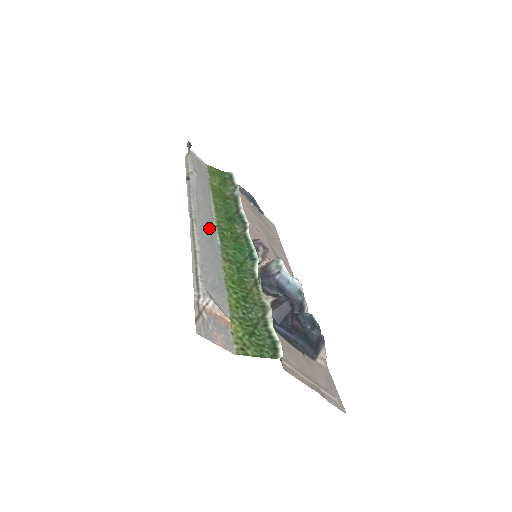
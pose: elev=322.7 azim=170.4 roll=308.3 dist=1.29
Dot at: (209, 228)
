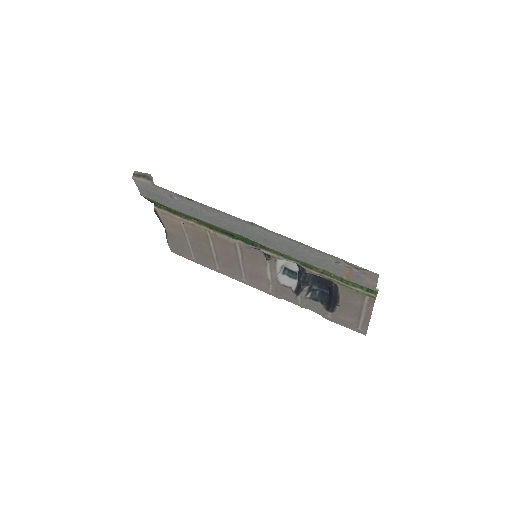
Dot at: (247, 233)
